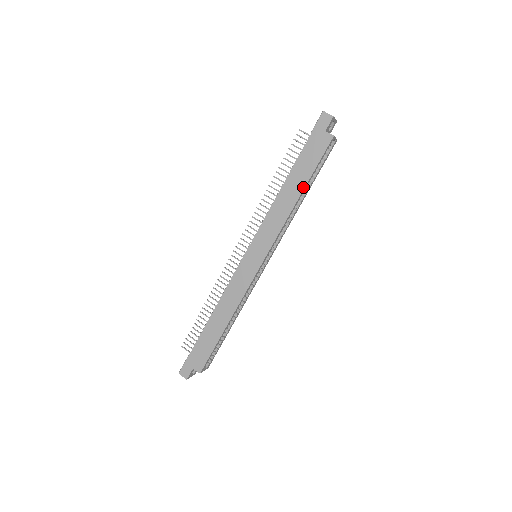
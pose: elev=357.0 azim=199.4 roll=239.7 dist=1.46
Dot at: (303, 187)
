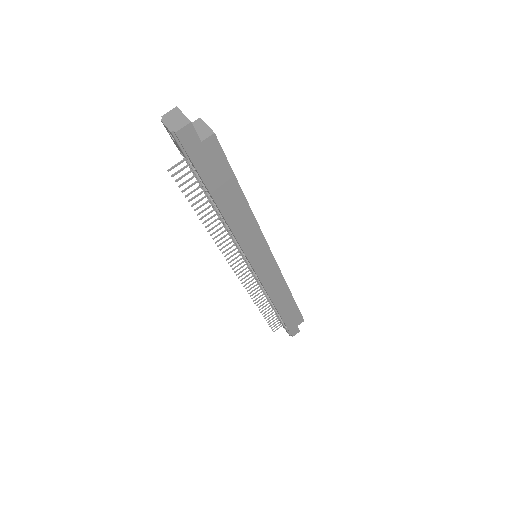
Dot at: (241, 193)
